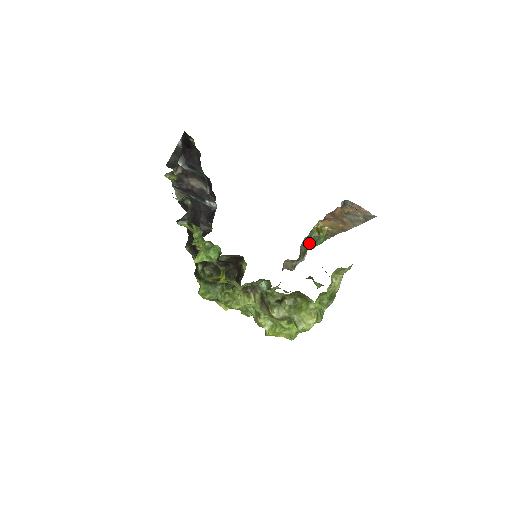
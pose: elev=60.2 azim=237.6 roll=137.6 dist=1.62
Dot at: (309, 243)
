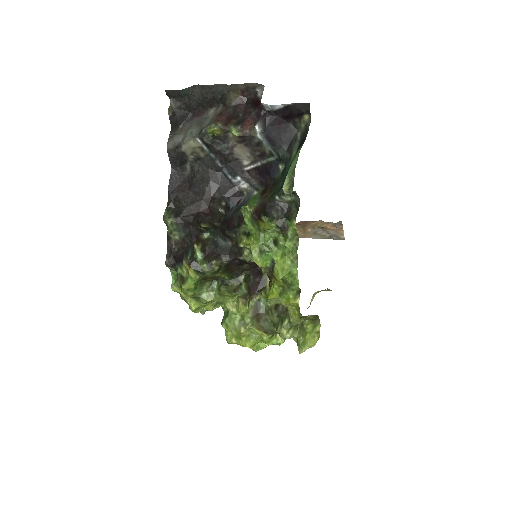
Dot at: occluded
